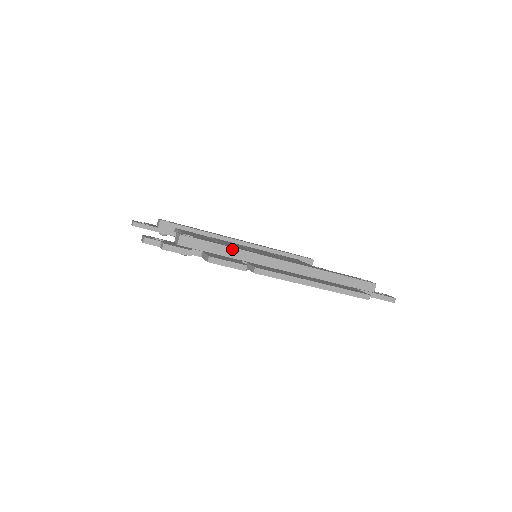
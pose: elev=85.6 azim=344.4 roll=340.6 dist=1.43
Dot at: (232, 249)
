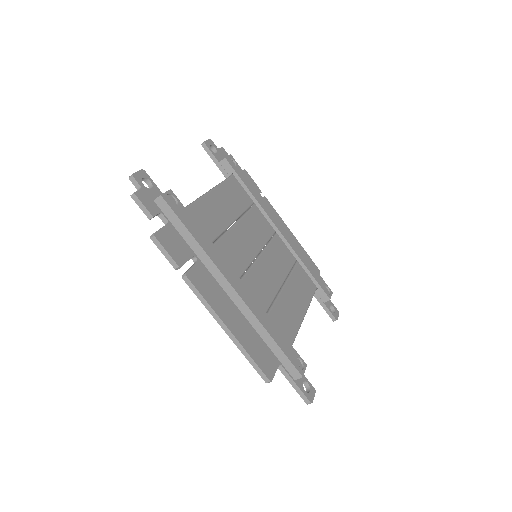
Dot at: (195, 241)
